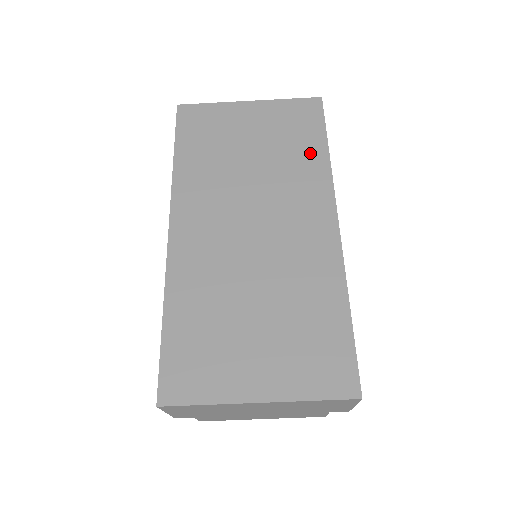
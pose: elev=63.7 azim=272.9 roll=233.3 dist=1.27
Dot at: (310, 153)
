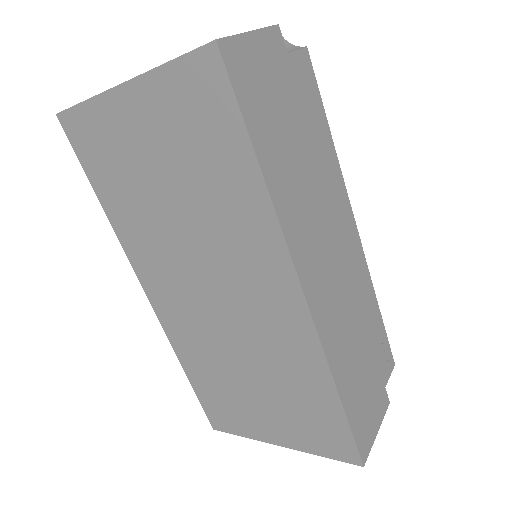
Dot at: (238, 183)
